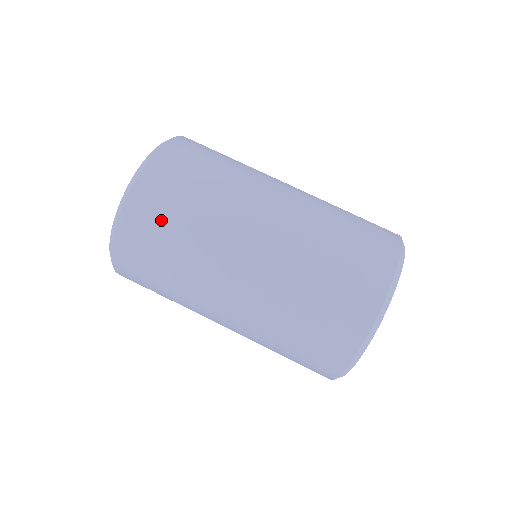
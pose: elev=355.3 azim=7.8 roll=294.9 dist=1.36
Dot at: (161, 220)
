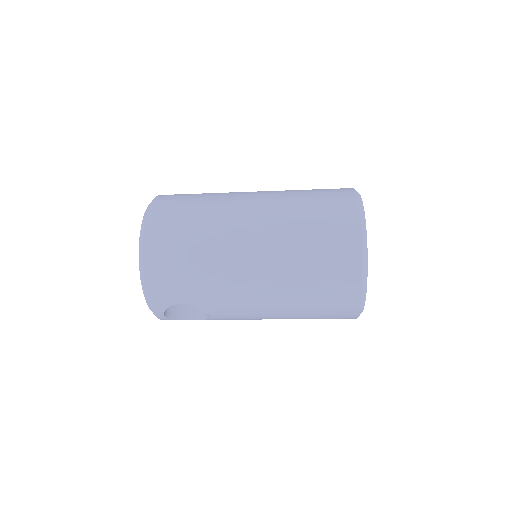
Dot at: (177, 222)
